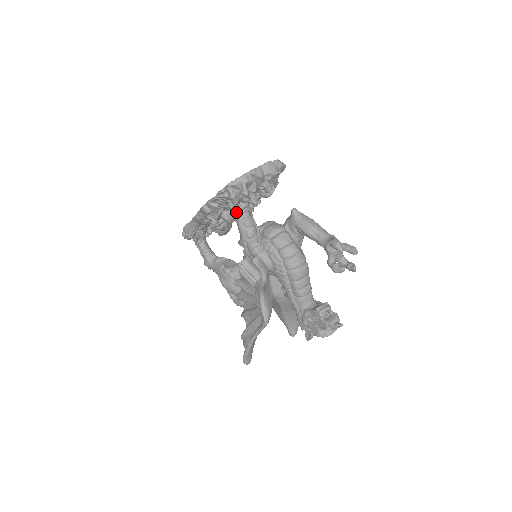
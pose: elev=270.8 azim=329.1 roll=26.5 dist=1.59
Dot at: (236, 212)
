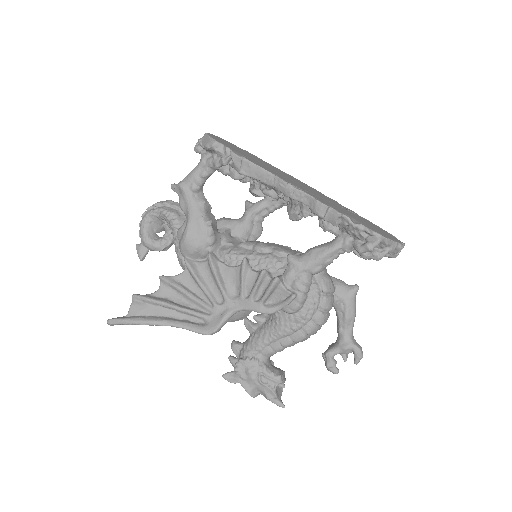
Dot at: (337, 246)
